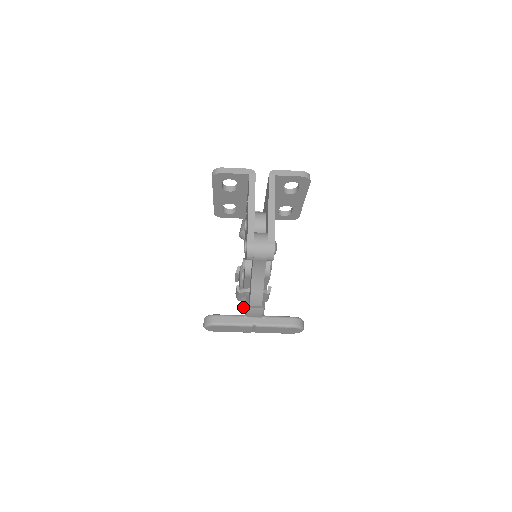
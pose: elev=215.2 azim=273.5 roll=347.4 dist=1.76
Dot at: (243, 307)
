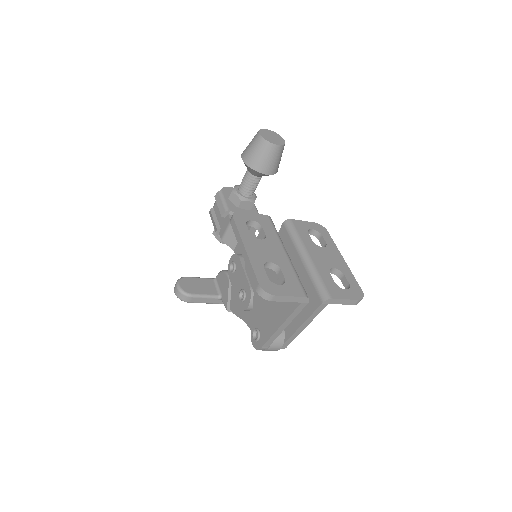
Dot at: (215, 235)
